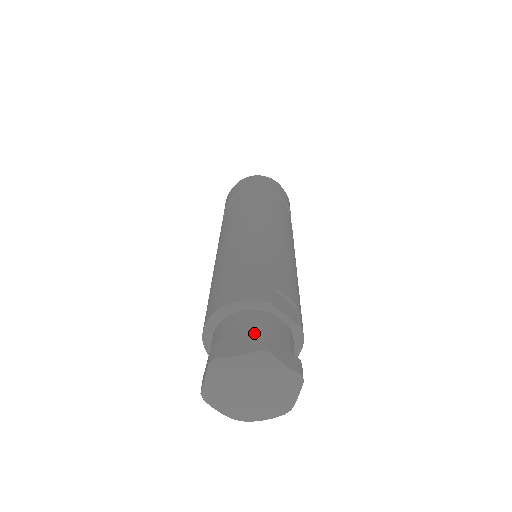
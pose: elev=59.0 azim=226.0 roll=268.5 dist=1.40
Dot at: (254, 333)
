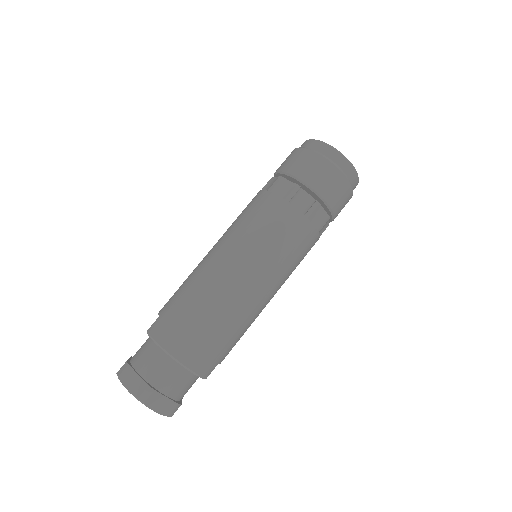
Dot at: (178, 395)
